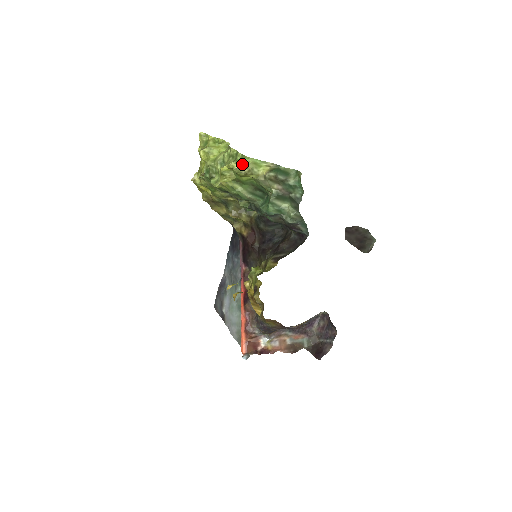
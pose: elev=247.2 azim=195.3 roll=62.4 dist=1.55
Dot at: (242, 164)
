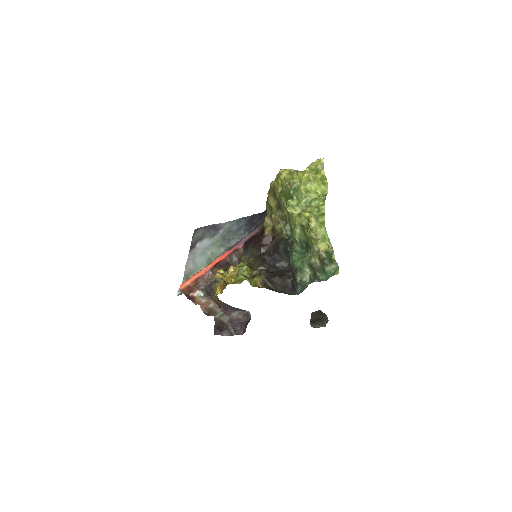
Dot at: (317, 228)
